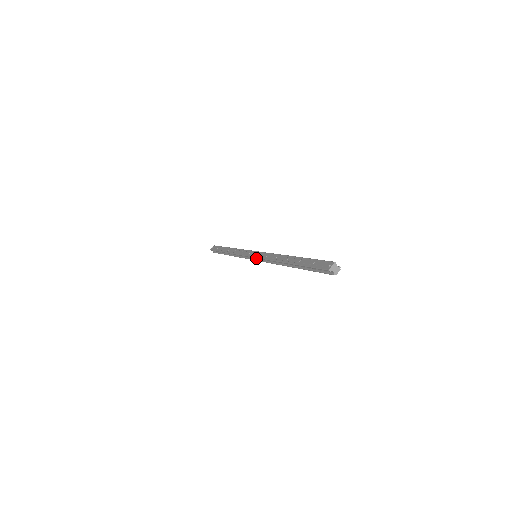
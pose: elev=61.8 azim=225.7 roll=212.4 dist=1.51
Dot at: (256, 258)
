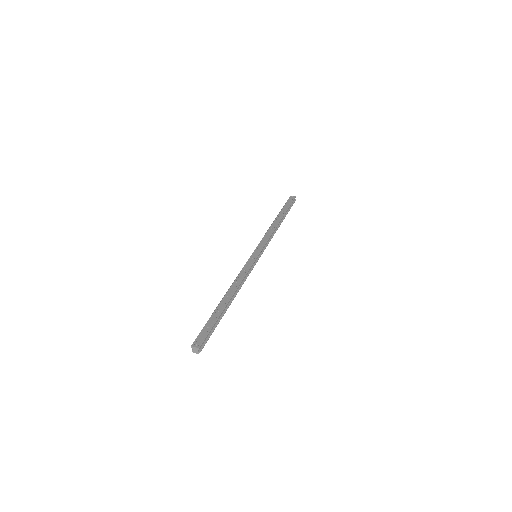
Dot at: (249, 259)
